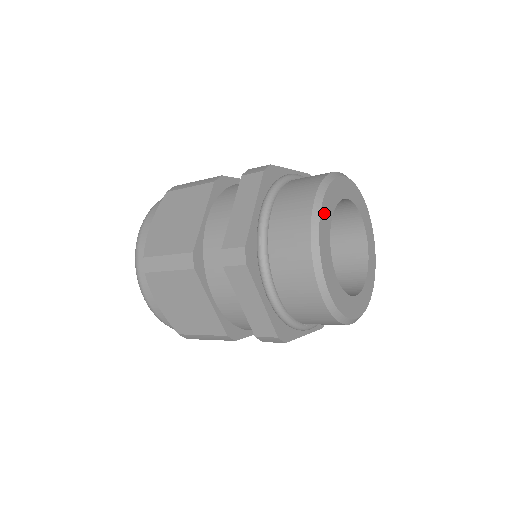
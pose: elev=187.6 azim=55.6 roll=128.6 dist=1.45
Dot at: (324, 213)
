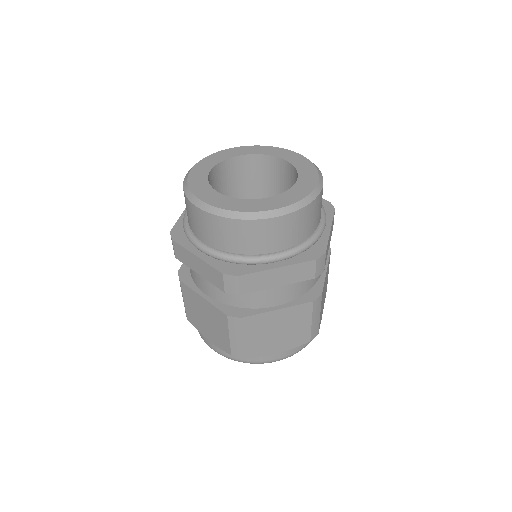
Dot at: (197, 169)
